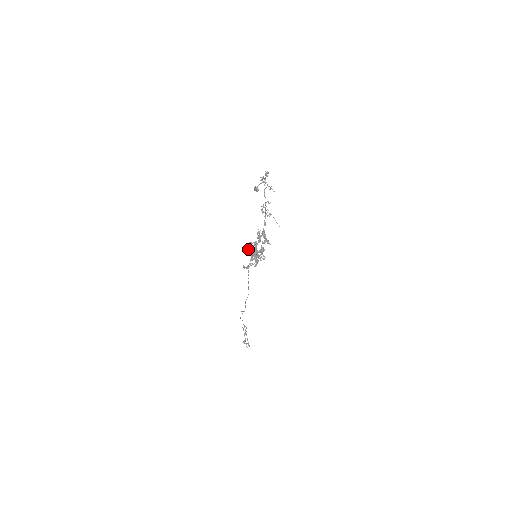
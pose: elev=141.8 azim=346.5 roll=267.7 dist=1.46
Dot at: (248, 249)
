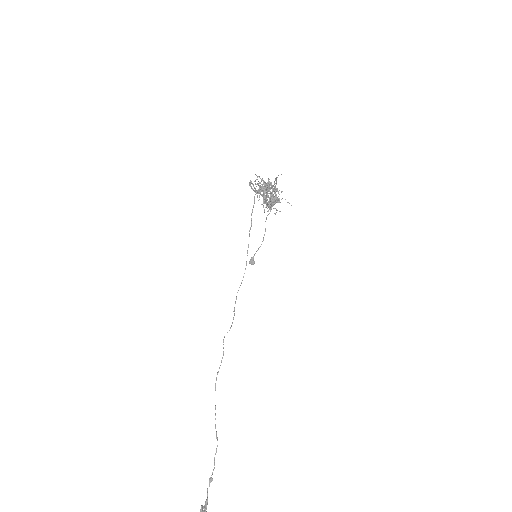
Dot at: (255, 184)
